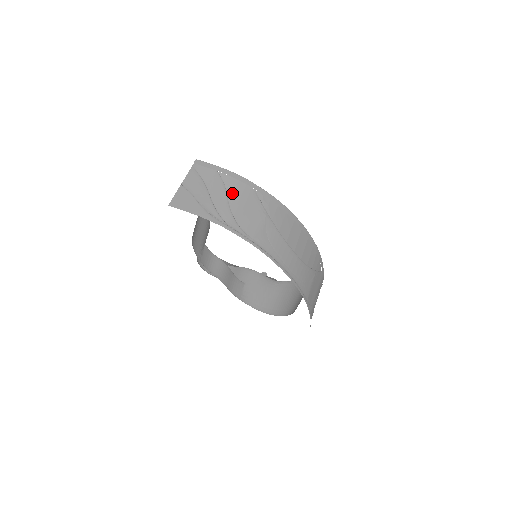
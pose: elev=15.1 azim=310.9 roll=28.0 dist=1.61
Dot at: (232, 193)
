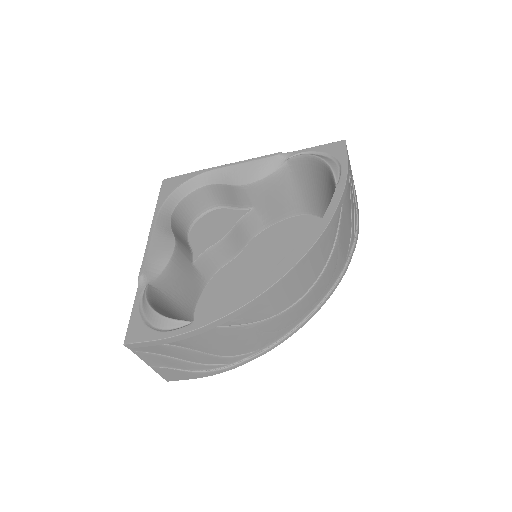
Dot at: (200, 347)
